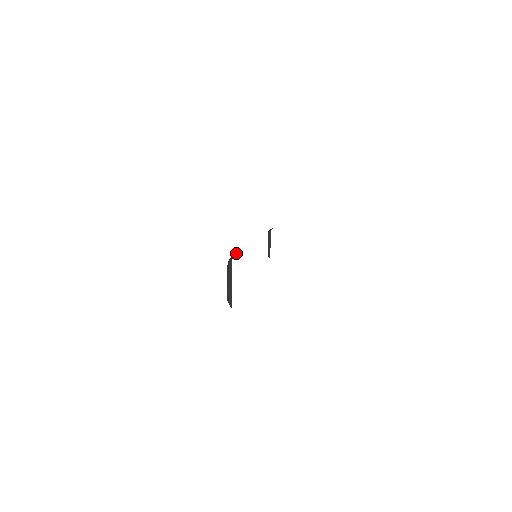
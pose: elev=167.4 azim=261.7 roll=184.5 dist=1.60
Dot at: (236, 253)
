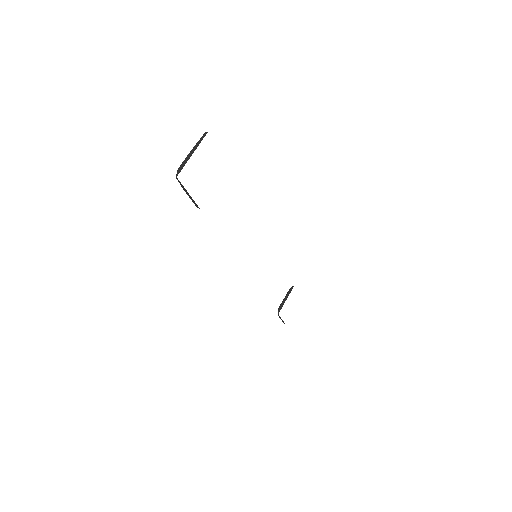
Dot at: occluded
